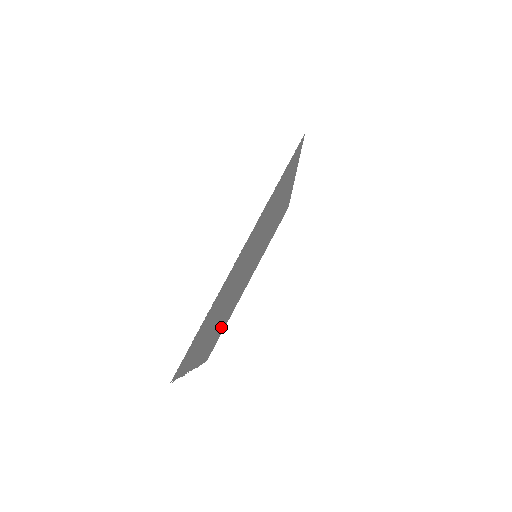
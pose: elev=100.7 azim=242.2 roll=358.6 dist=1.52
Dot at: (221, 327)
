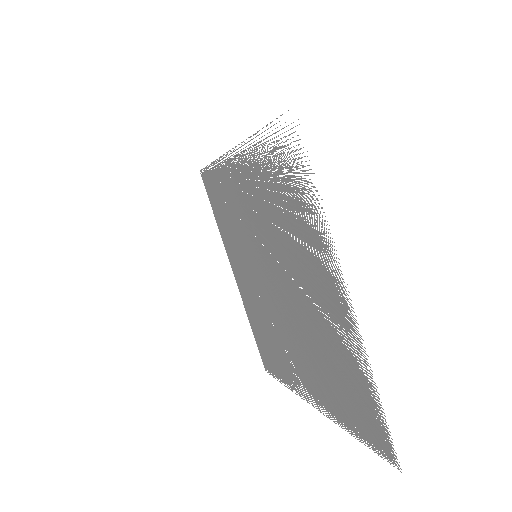
Dot at: (267, 340)
